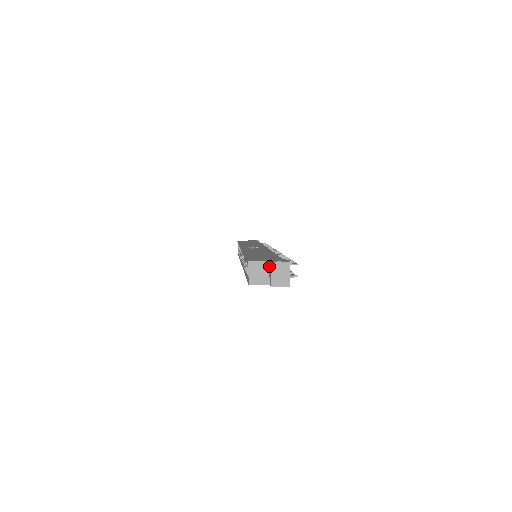
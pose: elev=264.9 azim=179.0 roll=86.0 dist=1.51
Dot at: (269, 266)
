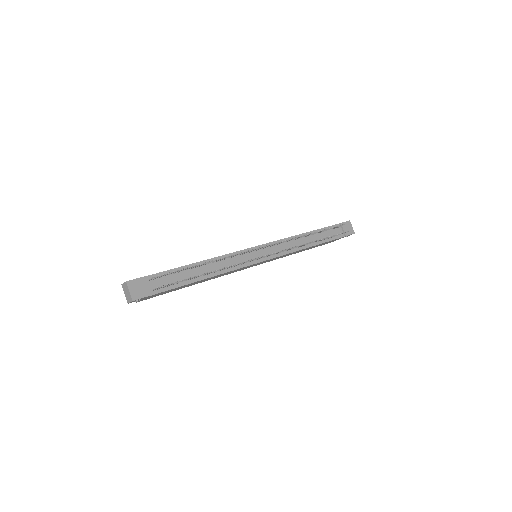
Dot at: occluded
